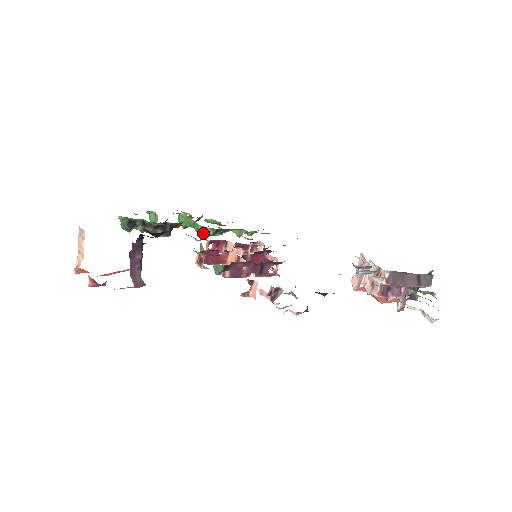
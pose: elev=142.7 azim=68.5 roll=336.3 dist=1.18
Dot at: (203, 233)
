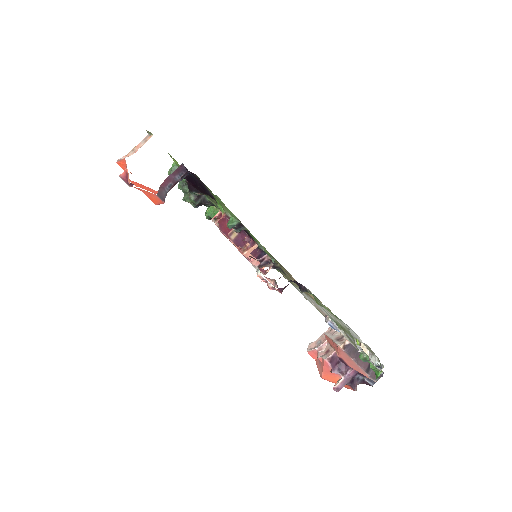
Dot at: occluded
